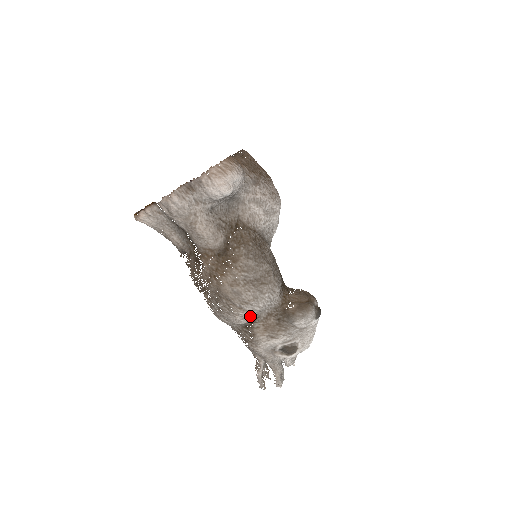
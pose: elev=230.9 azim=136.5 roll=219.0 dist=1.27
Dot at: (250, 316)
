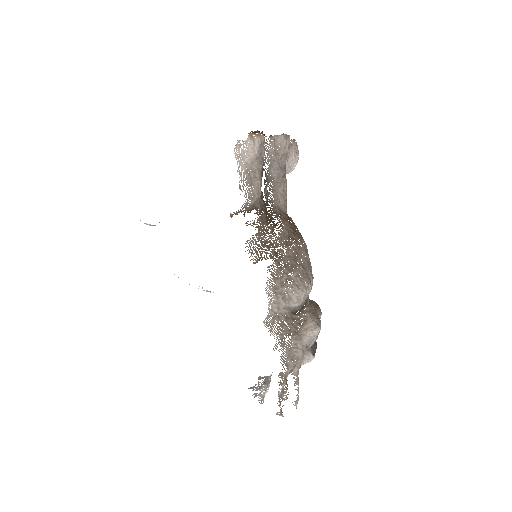
Dot at: (307, 296)
